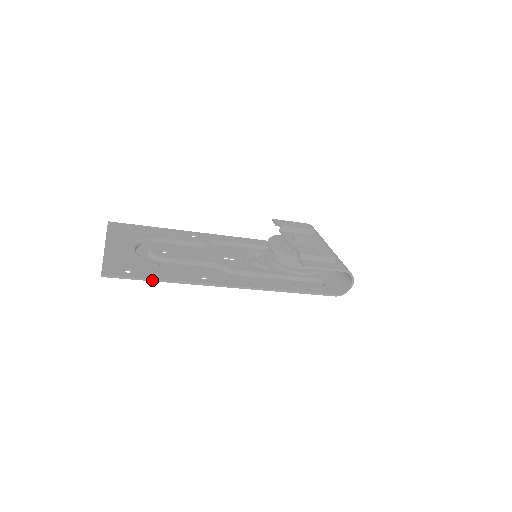
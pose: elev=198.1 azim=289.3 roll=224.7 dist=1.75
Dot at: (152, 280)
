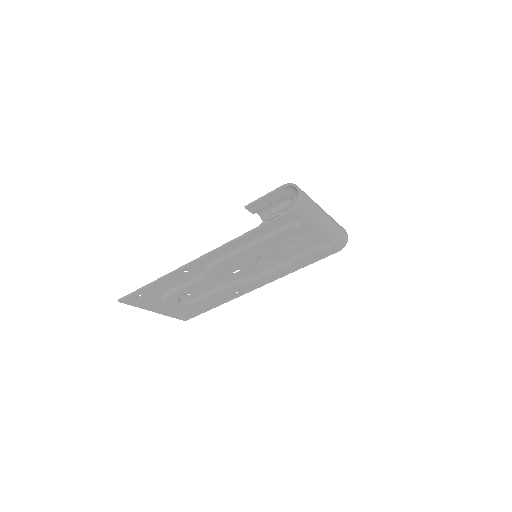
Dot at: (146, 287)
